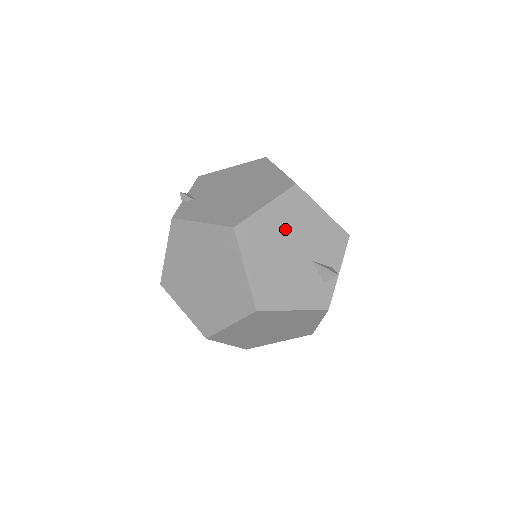
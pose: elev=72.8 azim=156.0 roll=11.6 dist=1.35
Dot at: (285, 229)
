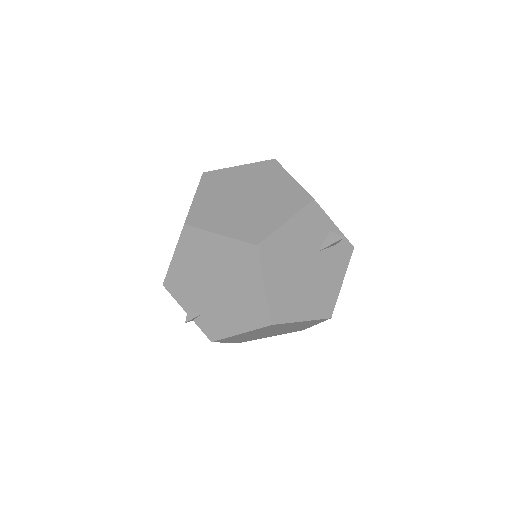
Dot at: (288, 272)
